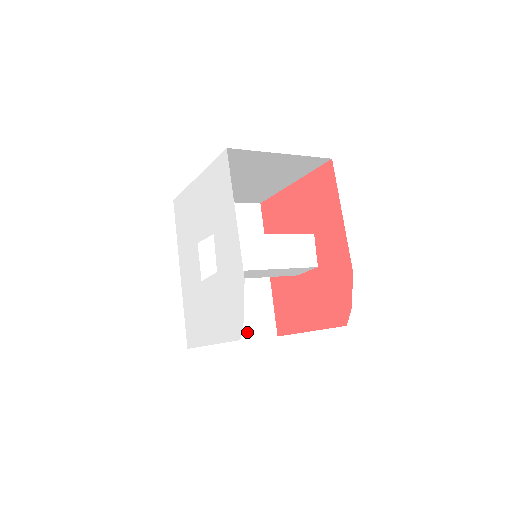
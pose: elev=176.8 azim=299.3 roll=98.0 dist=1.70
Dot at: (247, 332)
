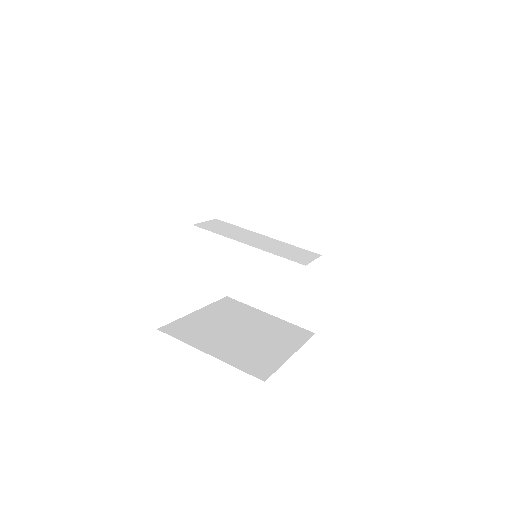
Dot at: (285, 312)
